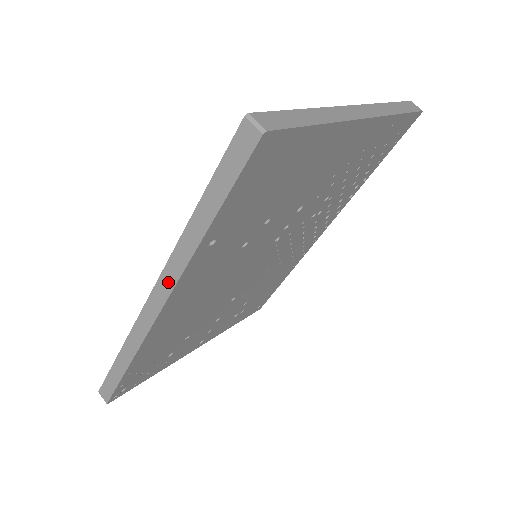
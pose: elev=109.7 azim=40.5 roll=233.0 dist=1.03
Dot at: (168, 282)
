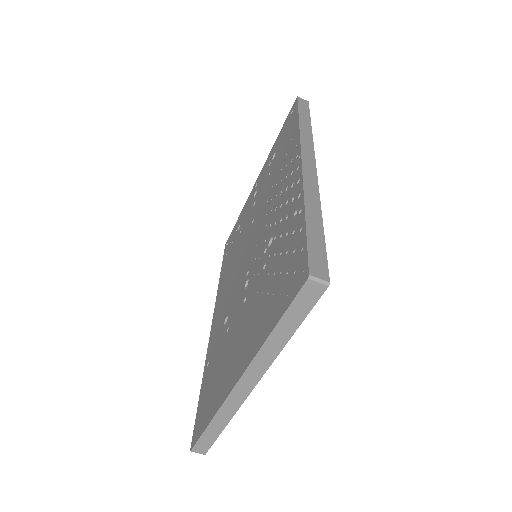
Dot at: occluded
